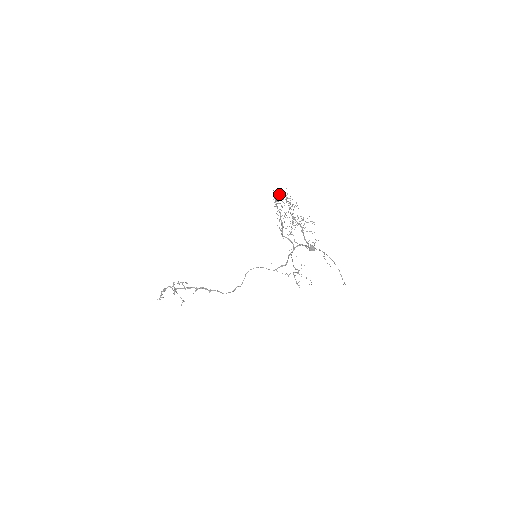
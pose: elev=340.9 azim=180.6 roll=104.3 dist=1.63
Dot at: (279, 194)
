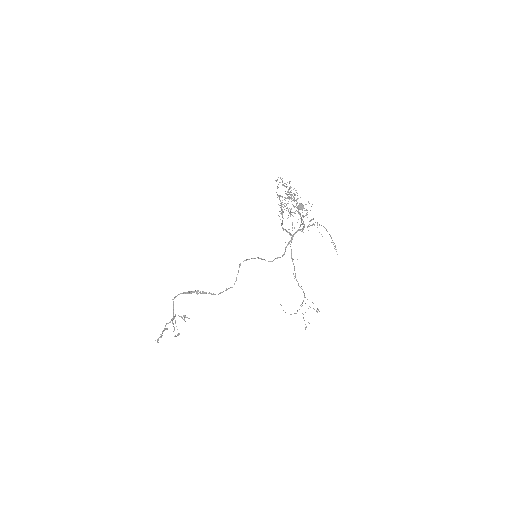
Dot at: (280, 178)
